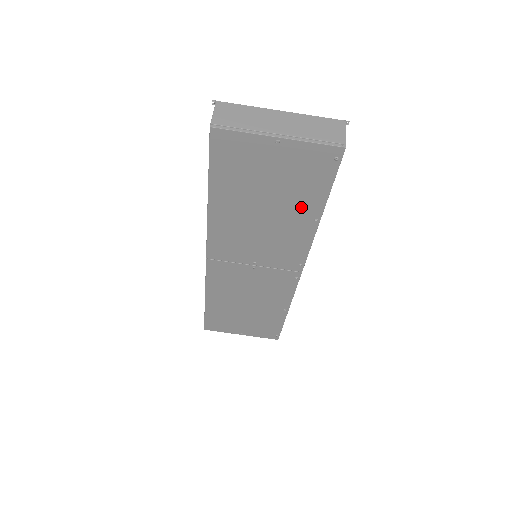
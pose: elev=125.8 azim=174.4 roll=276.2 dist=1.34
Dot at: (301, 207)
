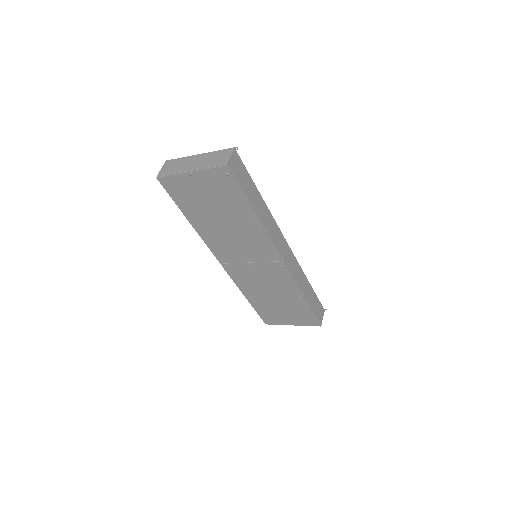
Dot at: (238, 212)
